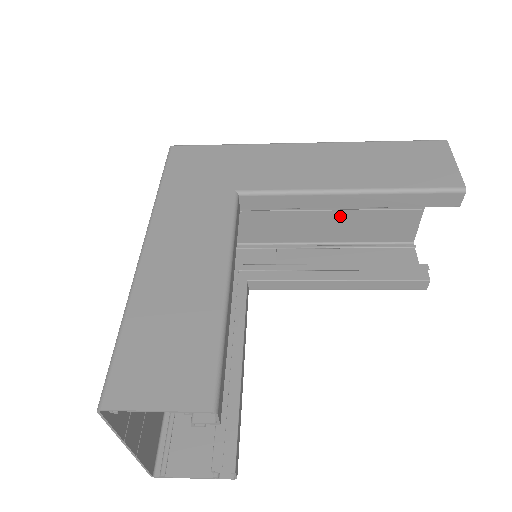
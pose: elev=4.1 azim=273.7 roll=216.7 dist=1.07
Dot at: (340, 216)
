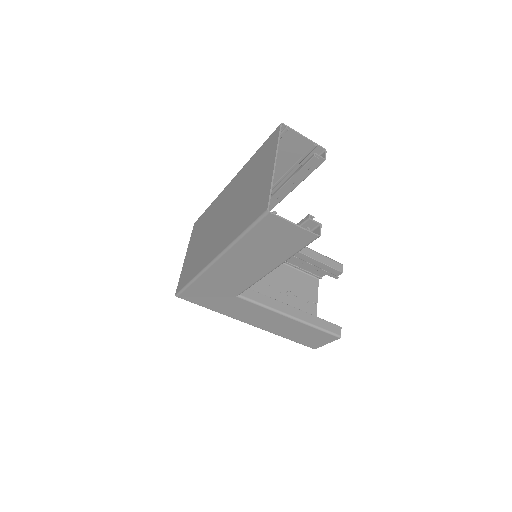
Dot at: occluded
